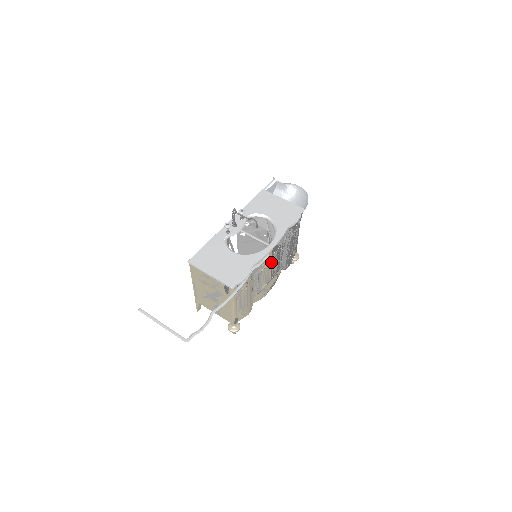
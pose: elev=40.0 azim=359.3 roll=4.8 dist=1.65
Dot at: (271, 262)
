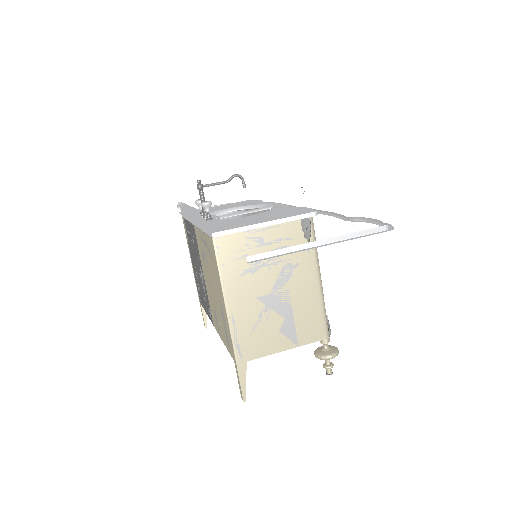
Dot at: occluded
